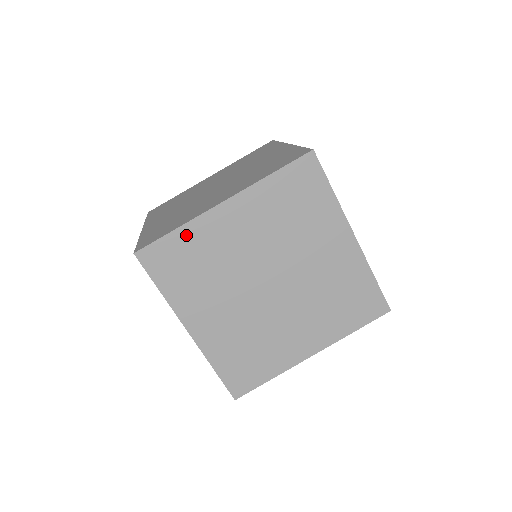
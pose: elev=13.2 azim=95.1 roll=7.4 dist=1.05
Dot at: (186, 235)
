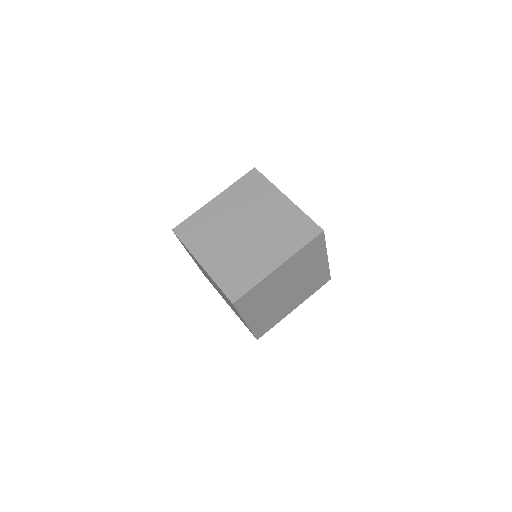
Dot at: (258, 287)
